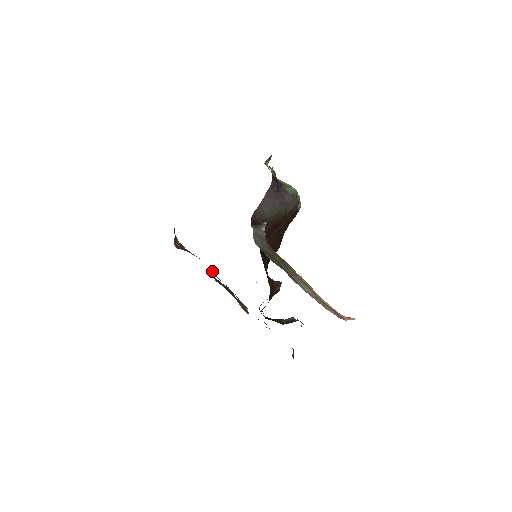
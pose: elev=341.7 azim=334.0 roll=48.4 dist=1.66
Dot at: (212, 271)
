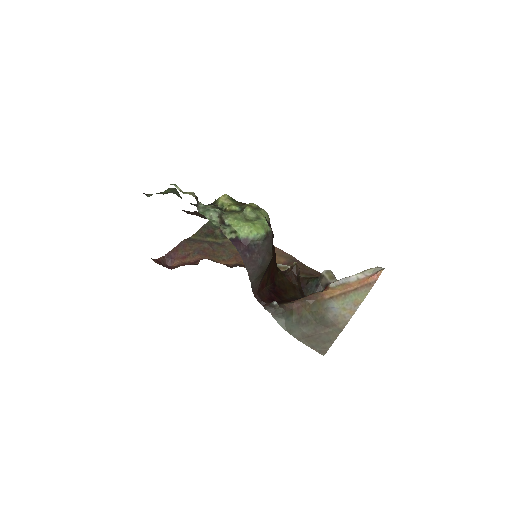
Dot at: (214, 254)
